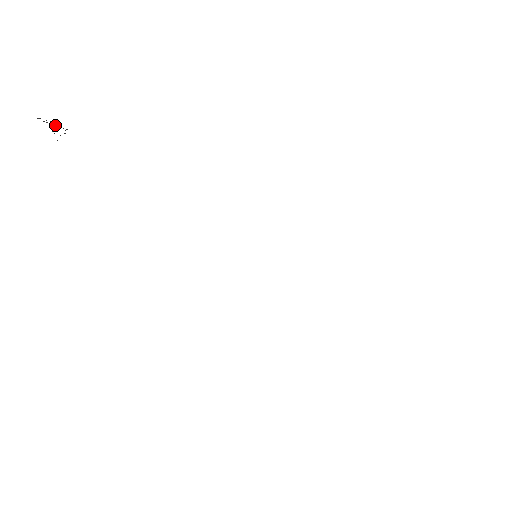
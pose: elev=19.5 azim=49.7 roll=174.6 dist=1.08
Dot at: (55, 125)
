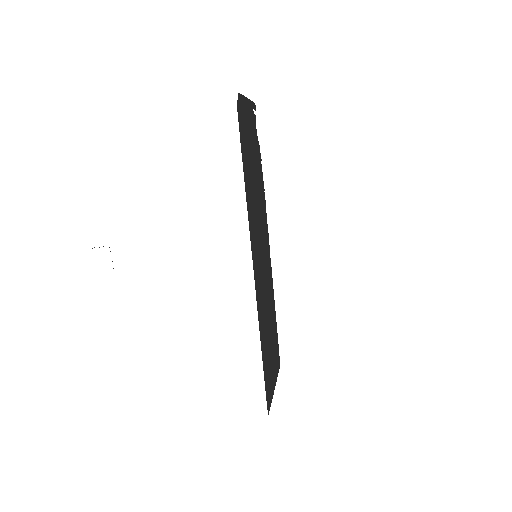
Dot at: occluded
